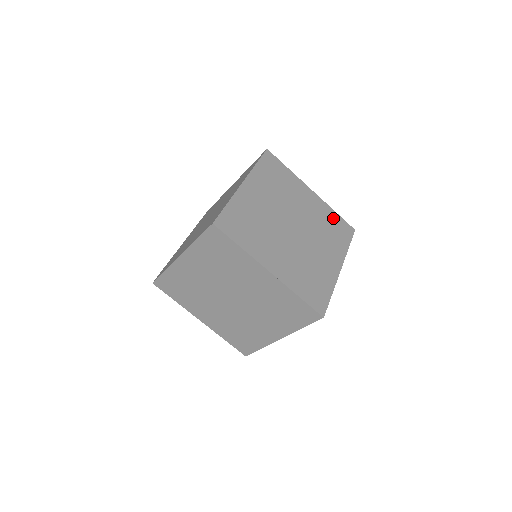
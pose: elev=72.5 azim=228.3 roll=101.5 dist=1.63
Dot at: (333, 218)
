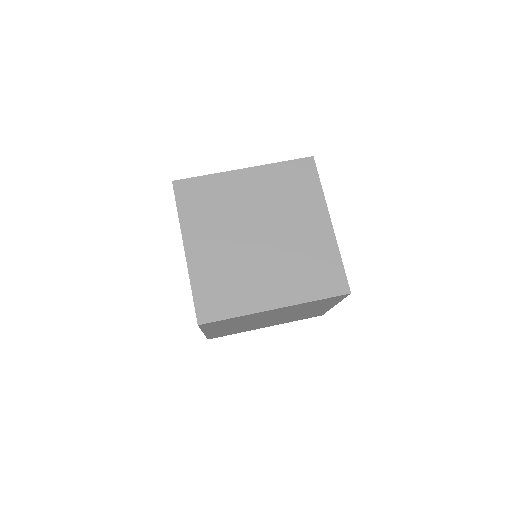
Dot at: (329, 262)
